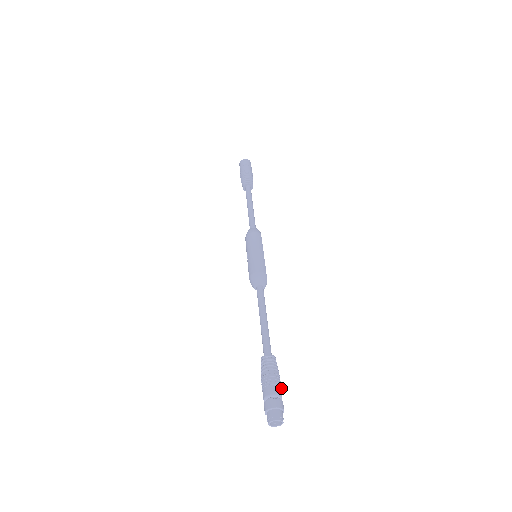
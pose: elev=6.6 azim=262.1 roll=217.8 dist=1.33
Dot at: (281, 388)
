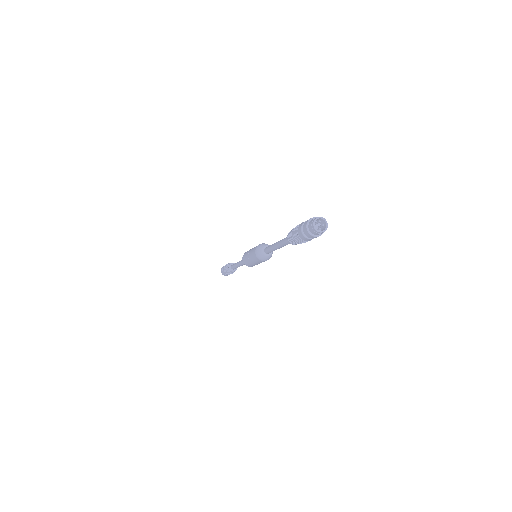
Dot at: occluded
